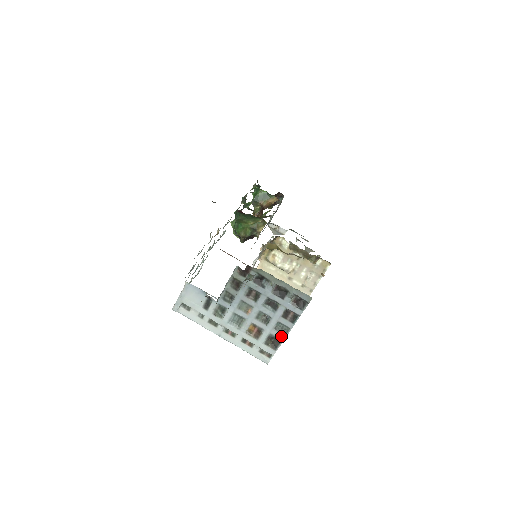
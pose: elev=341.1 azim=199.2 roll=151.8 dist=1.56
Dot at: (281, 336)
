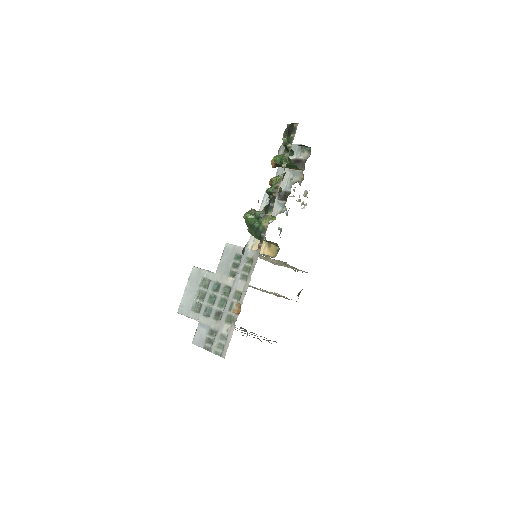
Dot at: occluded
